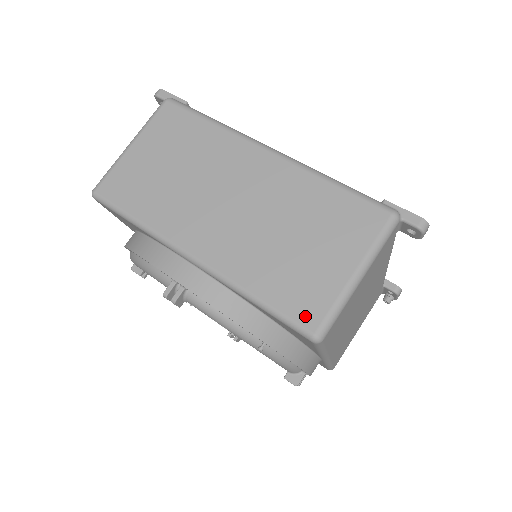
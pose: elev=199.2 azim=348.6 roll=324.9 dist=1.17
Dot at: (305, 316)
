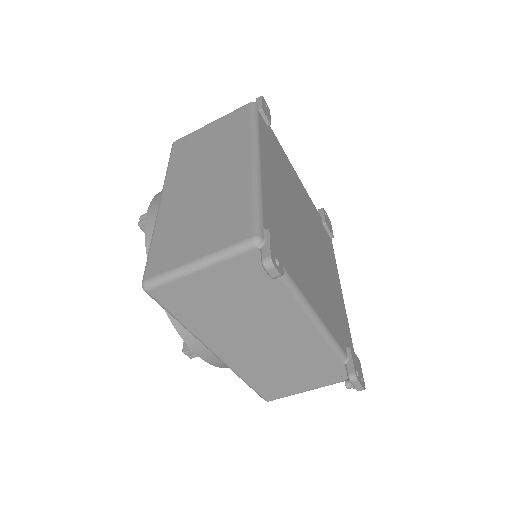
Dot at: (152, 268)
